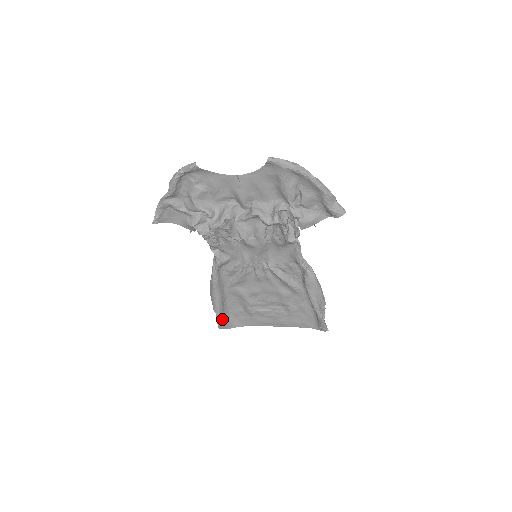
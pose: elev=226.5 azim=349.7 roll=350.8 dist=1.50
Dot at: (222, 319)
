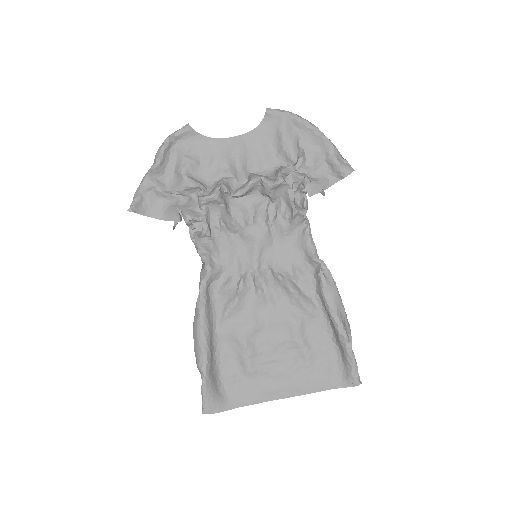
Dot at: (210, 385)
